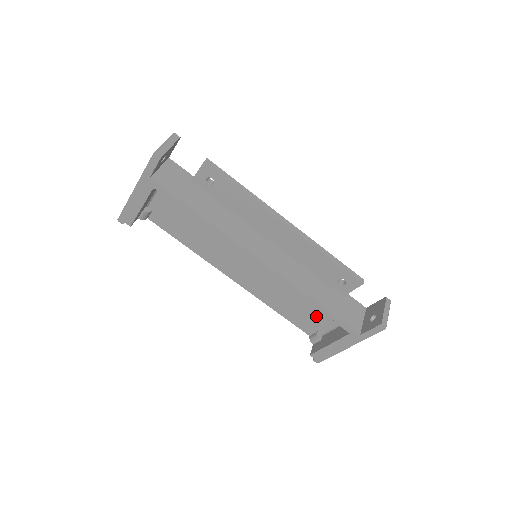
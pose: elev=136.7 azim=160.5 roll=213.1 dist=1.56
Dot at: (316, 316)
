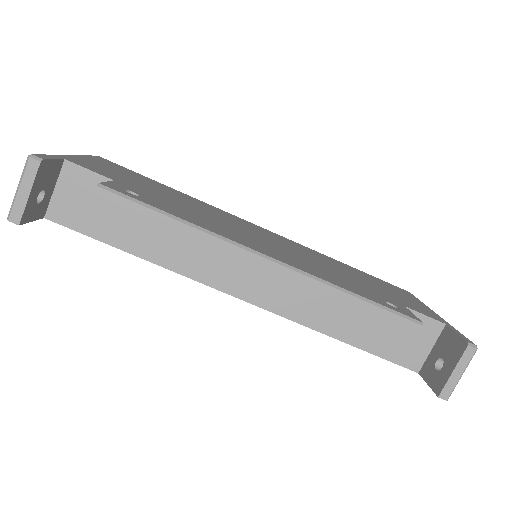
Dot at: occluded
